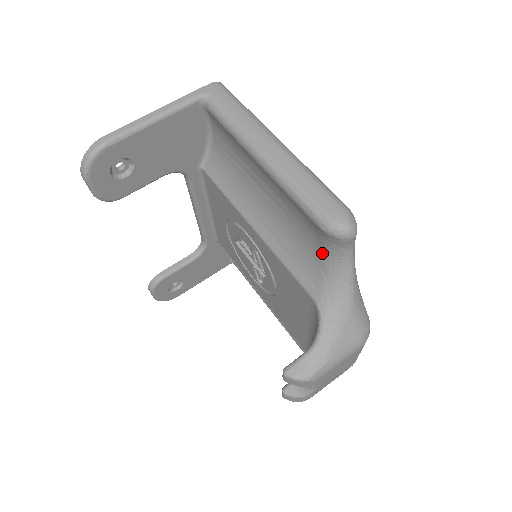
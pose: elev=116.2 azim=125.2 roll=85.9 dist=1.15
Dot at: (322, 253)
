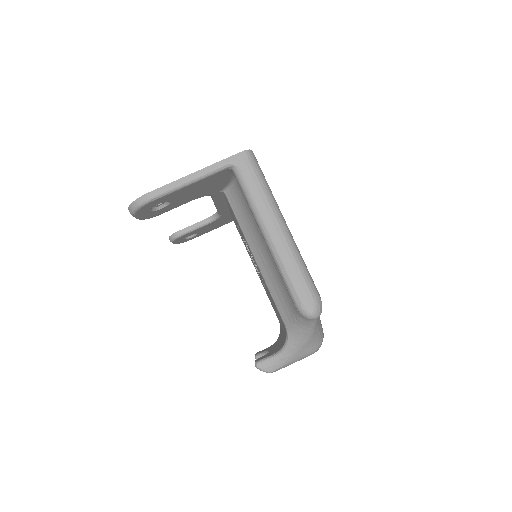
Dot at: (296, 310)
